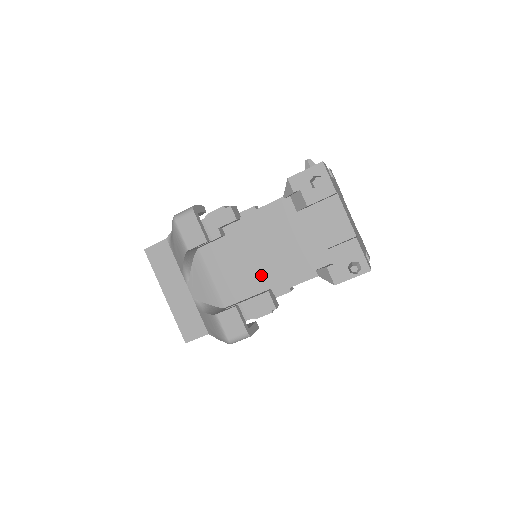
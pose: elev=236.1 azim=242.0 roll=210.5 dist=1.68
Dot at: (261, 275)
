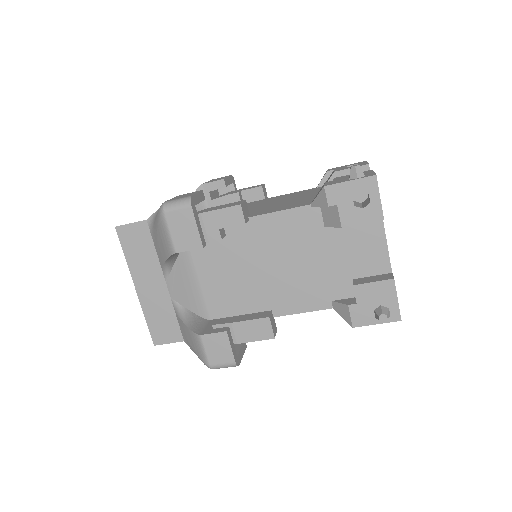
Dot at: (262, 292)
